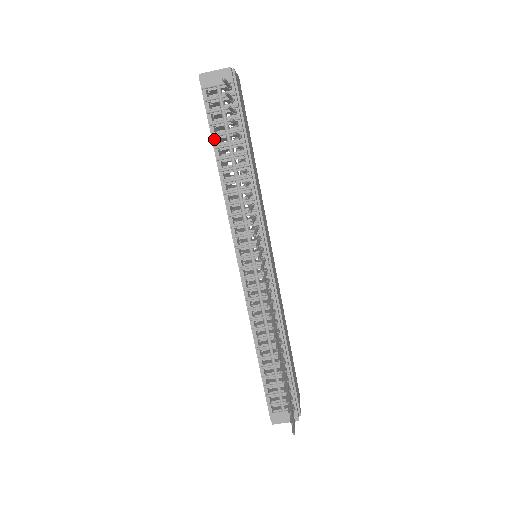
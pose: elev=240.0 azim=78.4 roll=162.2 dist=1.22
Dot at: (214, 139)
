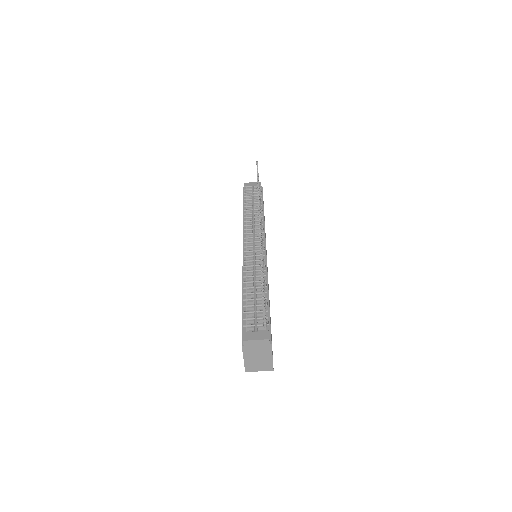
Dot at: (245, 201)
